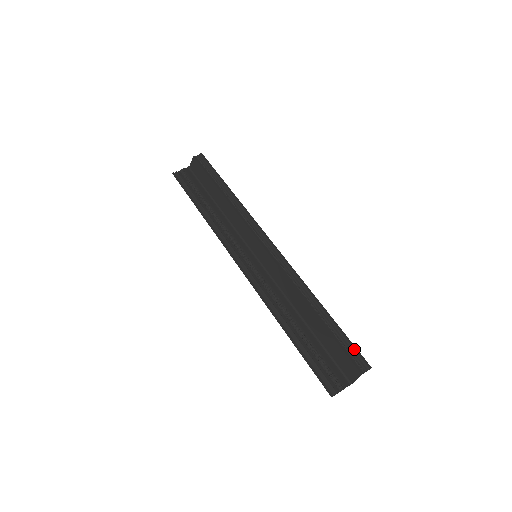
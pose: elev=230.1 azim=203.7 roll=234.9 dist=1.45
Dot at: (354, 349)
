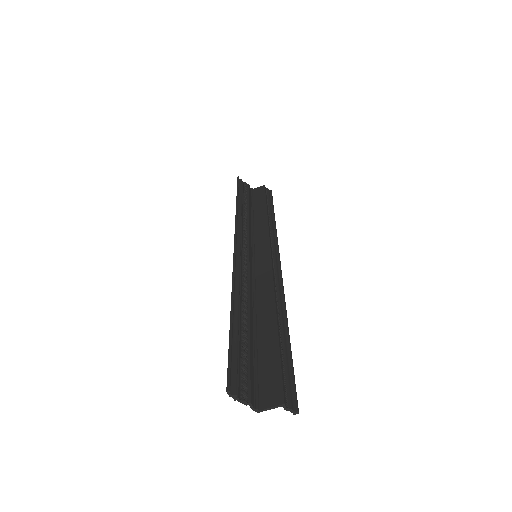
Dot at: (293, 382)
